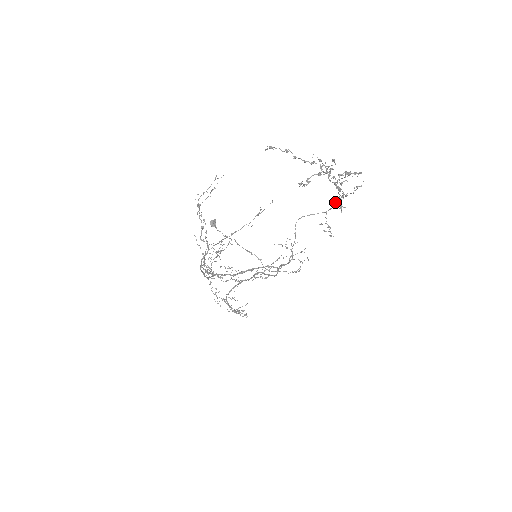
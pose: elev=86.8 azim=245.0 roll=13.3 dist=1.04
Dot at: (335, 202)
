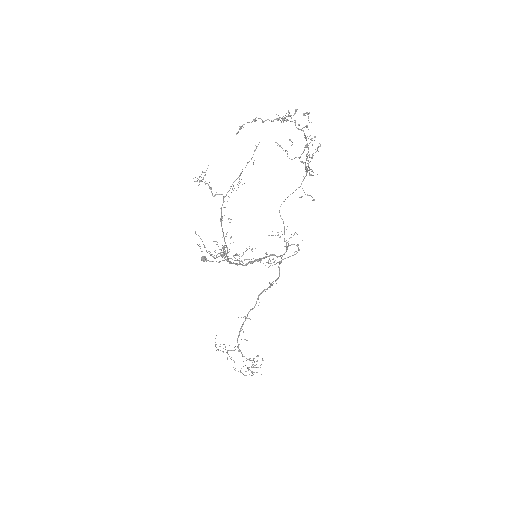
Dot at: (306, 159)
